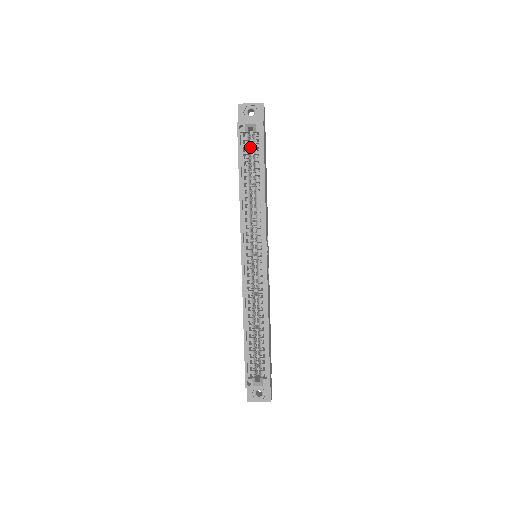
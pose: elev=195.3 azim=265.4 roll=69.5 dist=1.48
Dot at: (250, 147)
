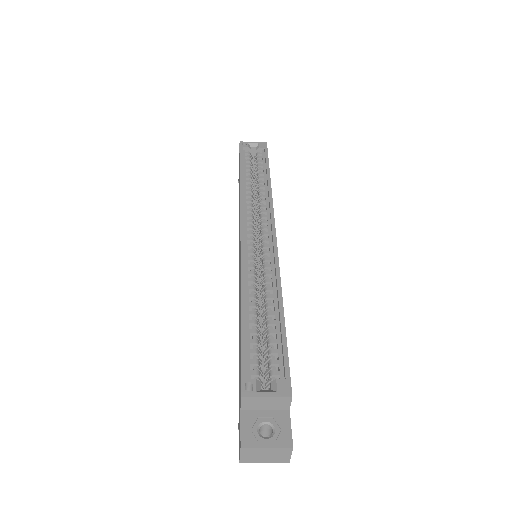
Dot at: occluded
